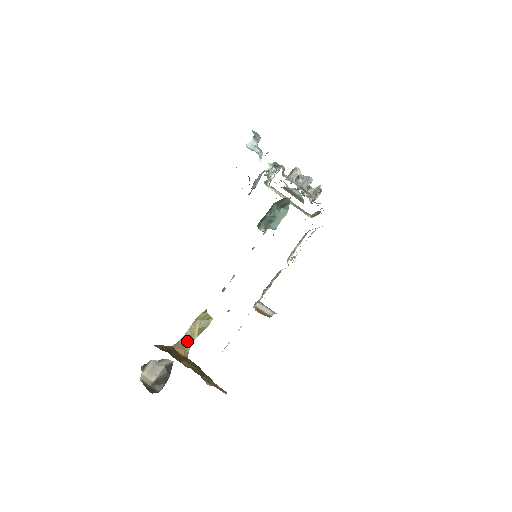
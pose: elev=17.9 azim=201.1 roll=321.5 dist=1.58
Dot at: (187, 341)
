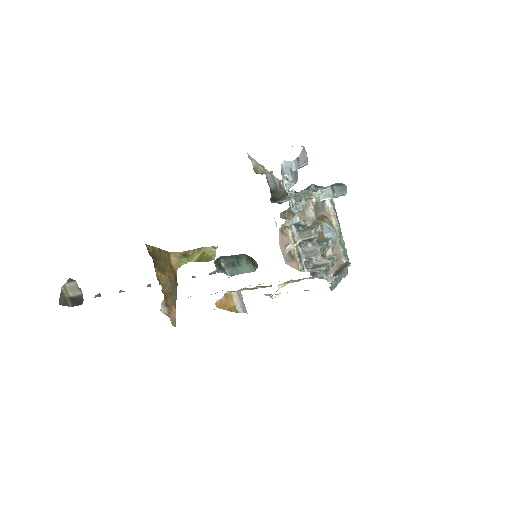
Dot at: (100, 296)
